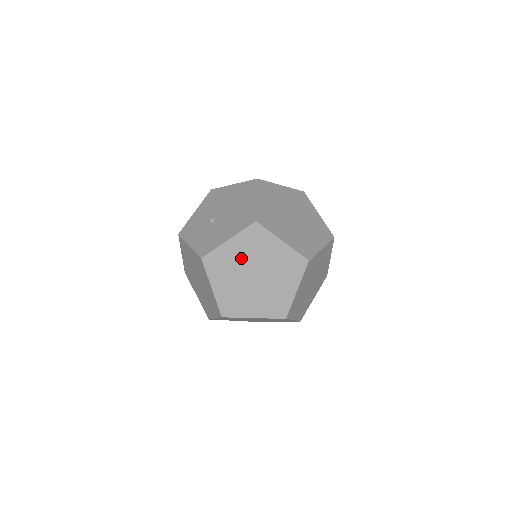
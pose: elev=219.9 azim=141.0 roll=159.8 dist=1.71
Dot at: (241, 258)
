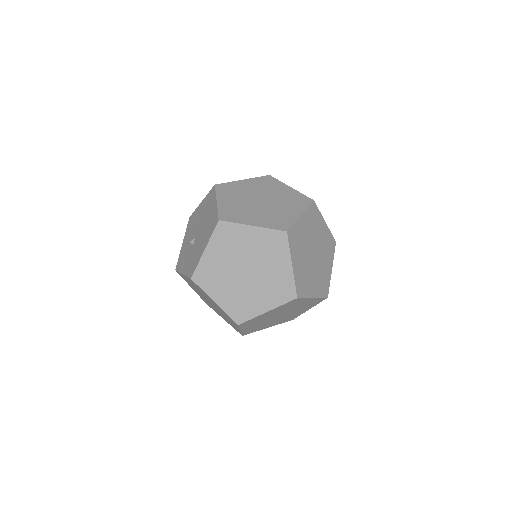
Dot at: (225, 261)
